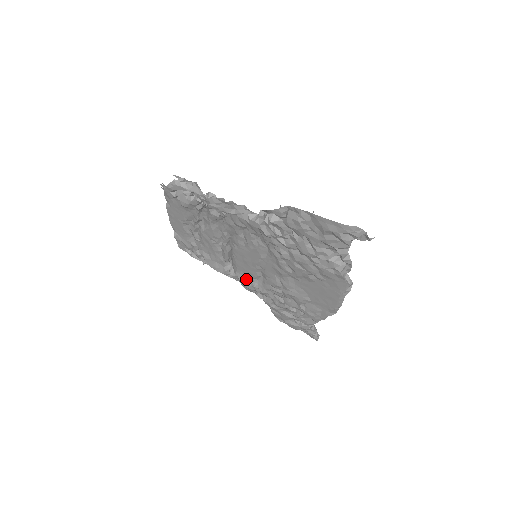
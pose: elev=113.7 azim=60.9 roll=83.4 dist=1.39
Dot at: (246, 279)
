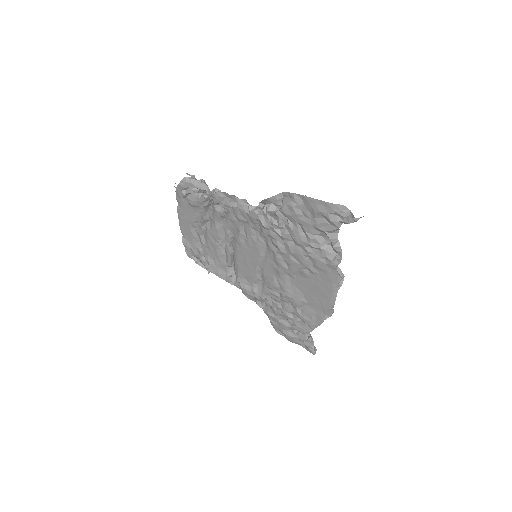
Dot at: (247, 284)
